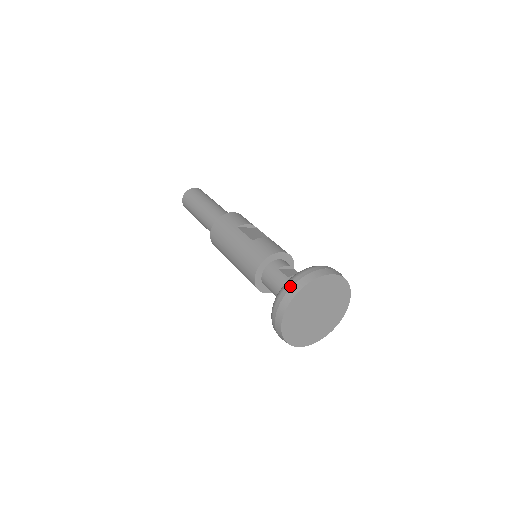
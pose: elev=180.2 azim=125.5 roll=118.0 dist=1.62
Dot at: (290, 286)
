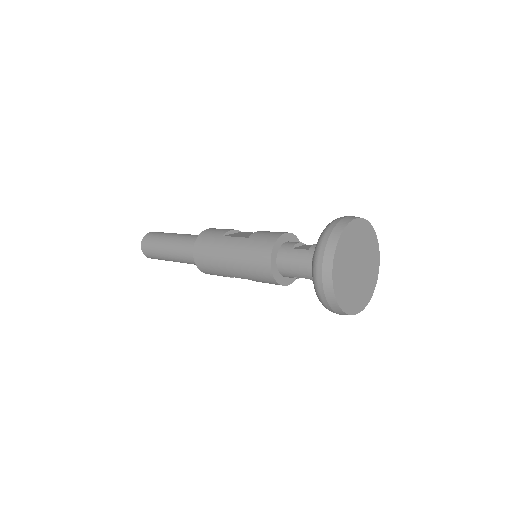
Dot at: (324, 245)
